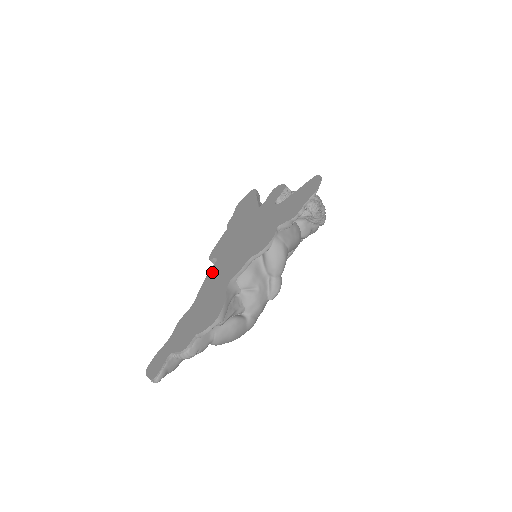
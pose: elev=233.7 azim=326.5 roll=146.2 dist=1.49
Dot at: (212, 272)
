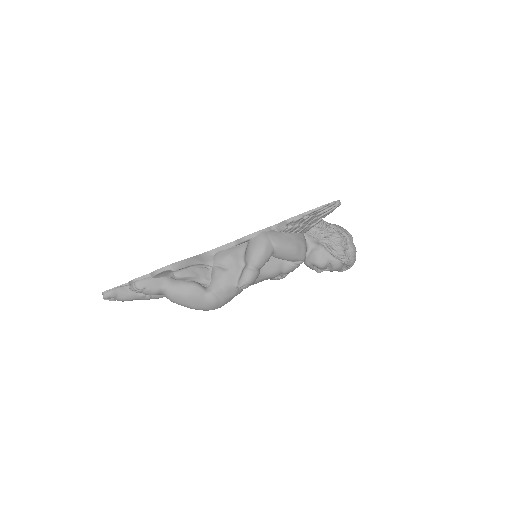
Dot at: occluded
